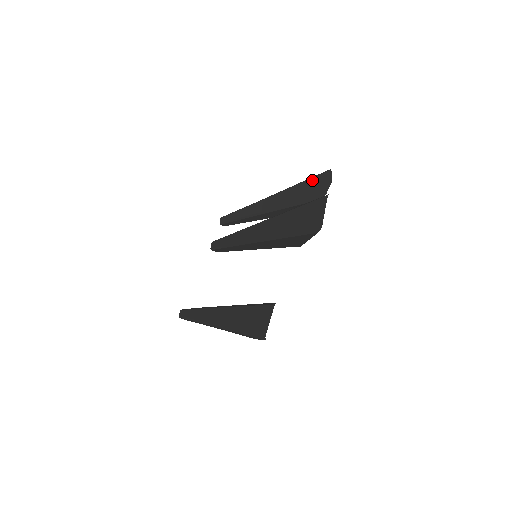
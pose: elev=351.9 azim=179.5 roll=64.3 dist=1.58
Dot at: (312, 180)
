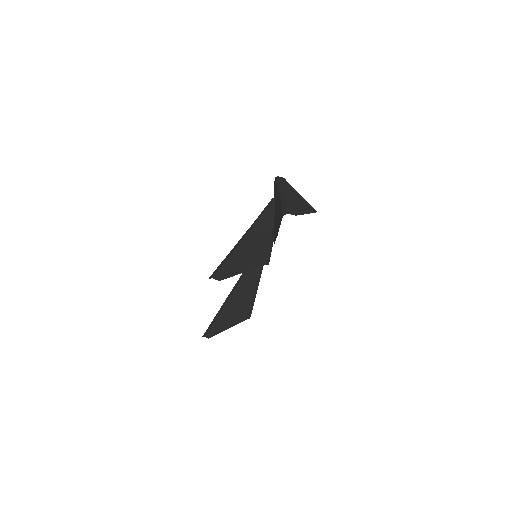
Dot at: (280, 211)
